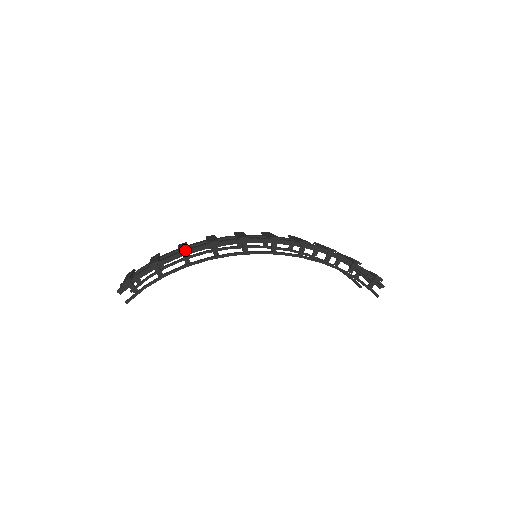
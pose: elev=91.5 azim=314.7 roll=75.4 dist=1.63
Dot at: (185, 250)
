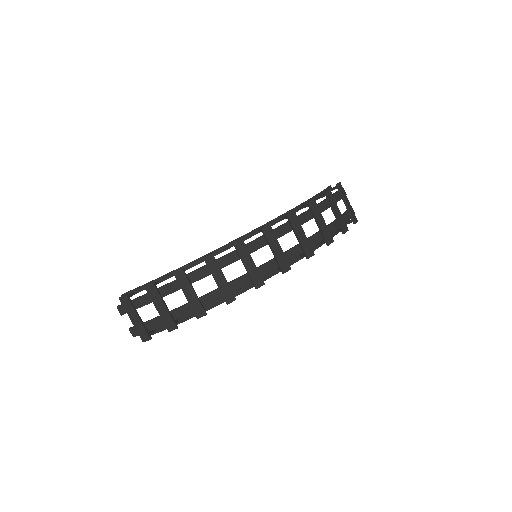
Dot at: occluded
